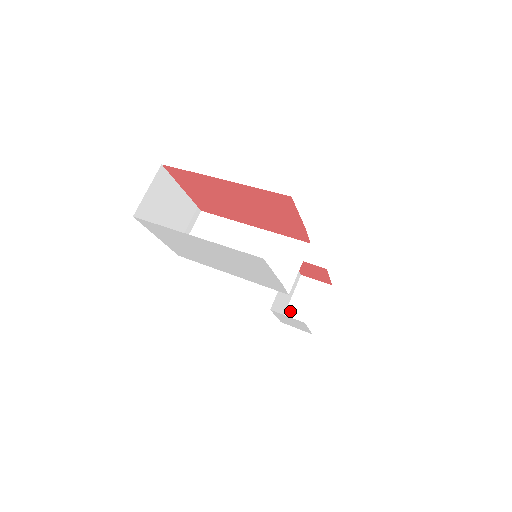
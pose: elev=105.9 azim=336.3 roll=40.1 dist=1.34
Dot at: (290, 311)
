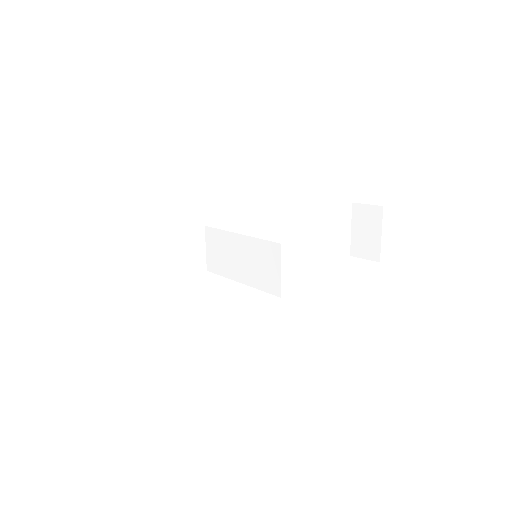
Dot at: (354, 243)
